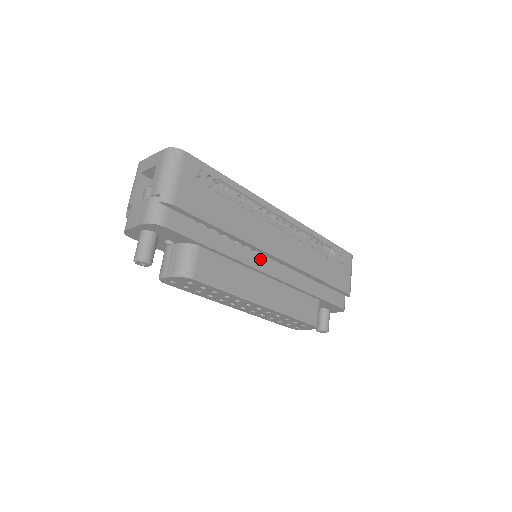
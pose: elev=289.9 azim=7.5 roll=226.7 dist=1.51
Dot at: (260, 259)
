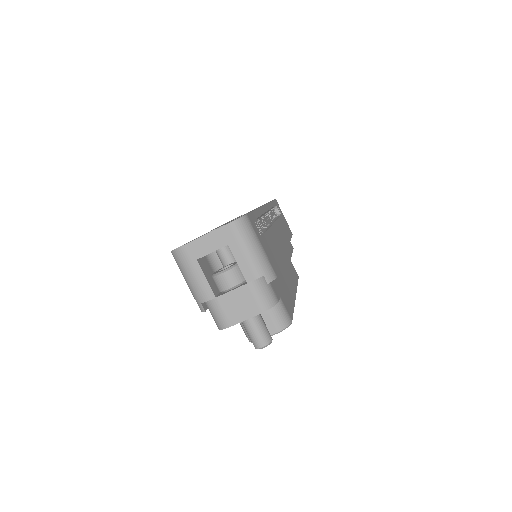
Dot at: occluded
